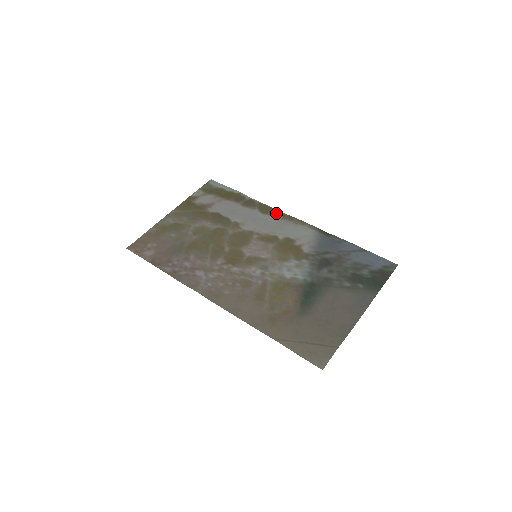
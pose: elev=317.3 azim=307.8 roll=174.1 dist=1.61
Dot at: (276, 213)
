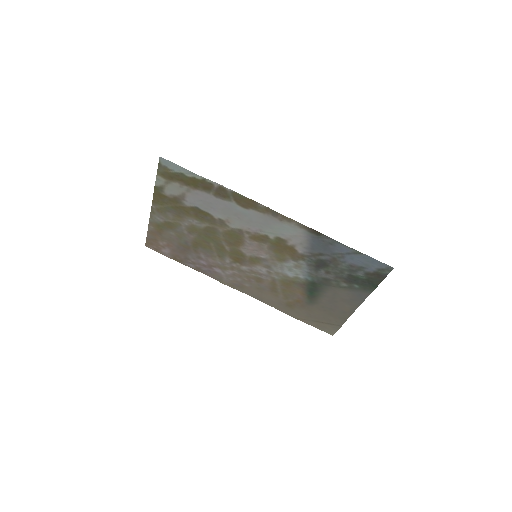
Dot at: (256, 207)
